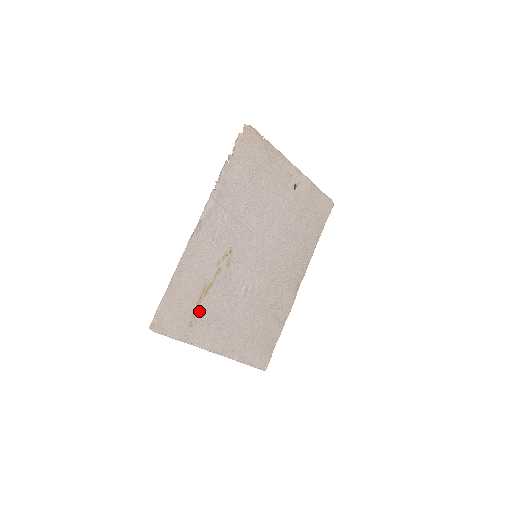
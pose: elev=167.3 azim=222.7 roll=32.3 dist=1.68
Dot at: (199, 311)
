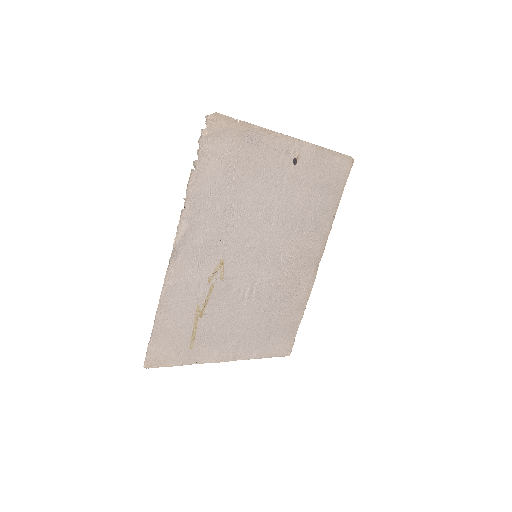
Dot at: (198, 332)
